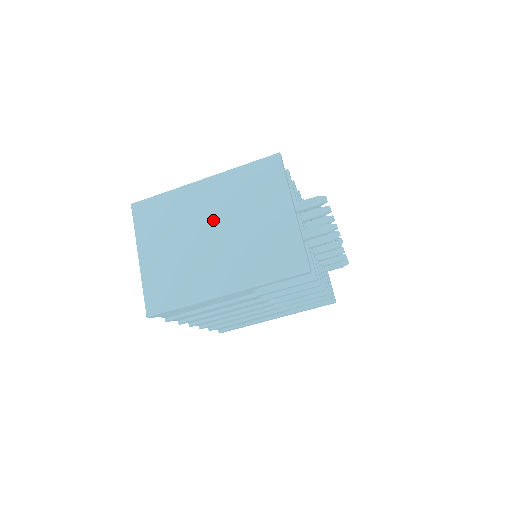
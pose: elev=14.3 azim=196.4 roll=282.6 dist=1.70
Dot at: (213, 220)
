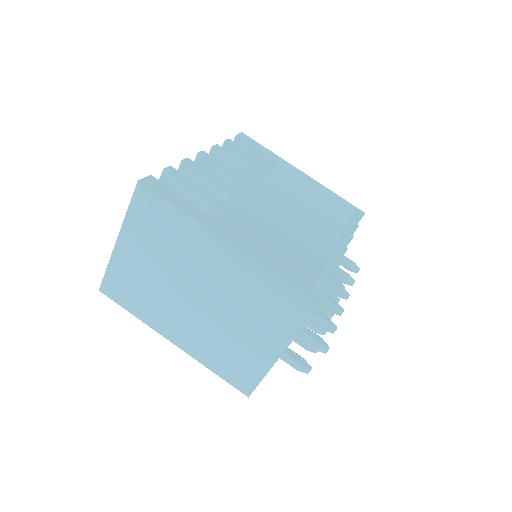
Dot at: (207, 287)
